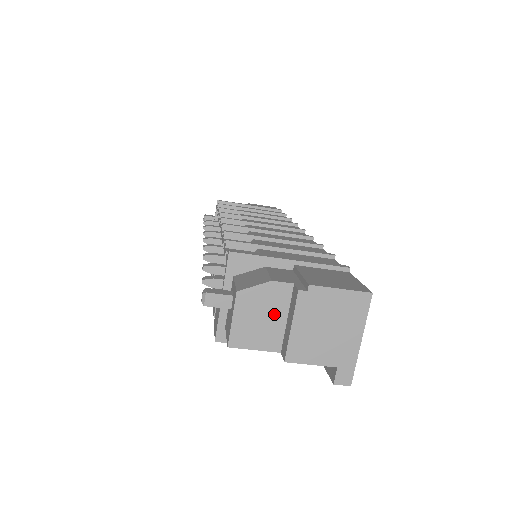
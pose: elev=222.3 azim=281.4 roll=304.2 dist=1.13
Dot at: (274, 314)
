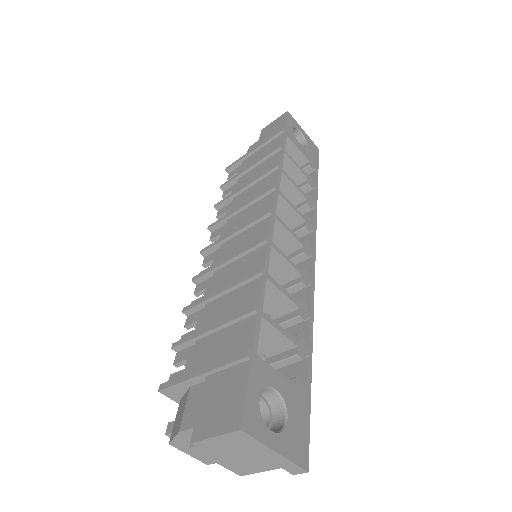
Dot at: occluded
